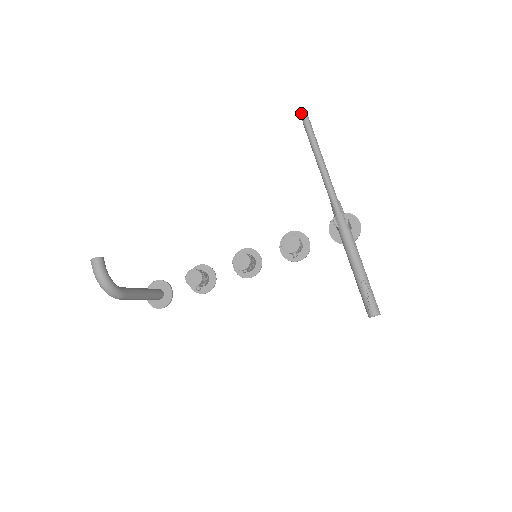
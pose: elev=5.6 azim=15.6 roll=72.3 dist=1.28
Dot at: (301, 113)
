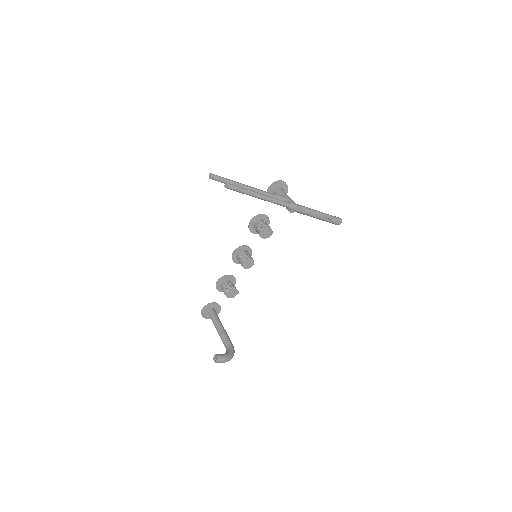
Dot at: occluded
